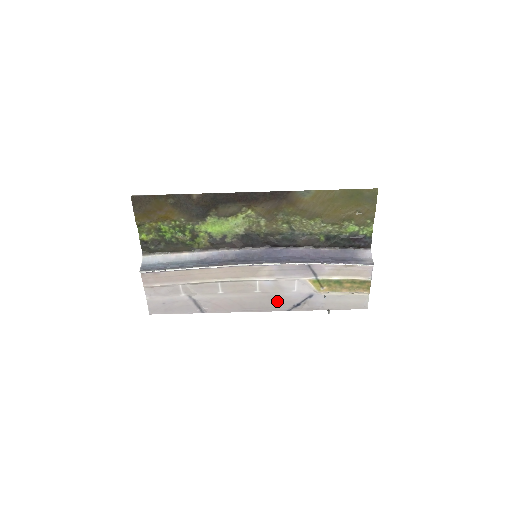
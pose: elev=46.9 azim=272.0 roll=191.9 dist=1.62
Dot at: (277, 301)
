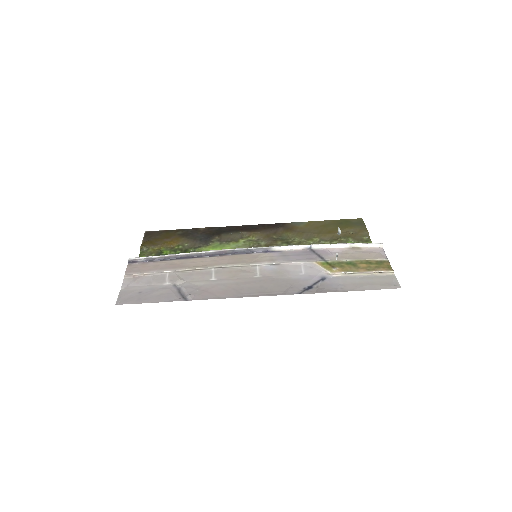
Dot at: (282, 285)
